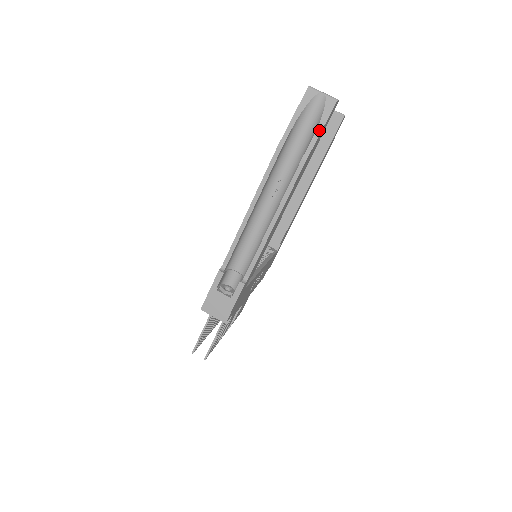
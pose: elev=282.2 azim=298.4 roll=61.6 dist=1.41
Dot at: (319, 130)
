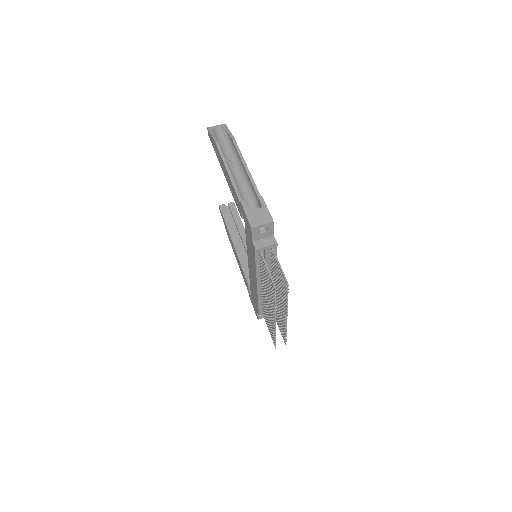
Dot at: (228, 131)
